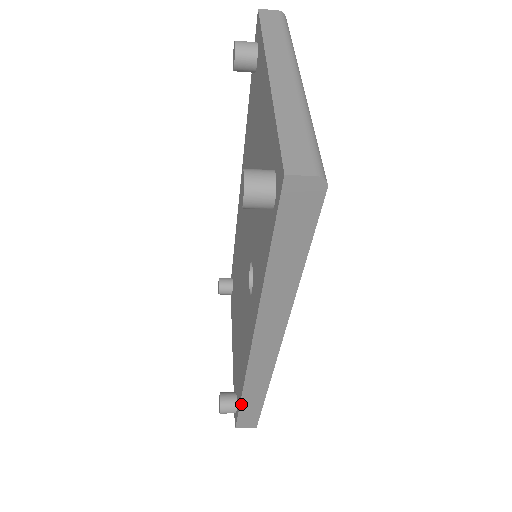
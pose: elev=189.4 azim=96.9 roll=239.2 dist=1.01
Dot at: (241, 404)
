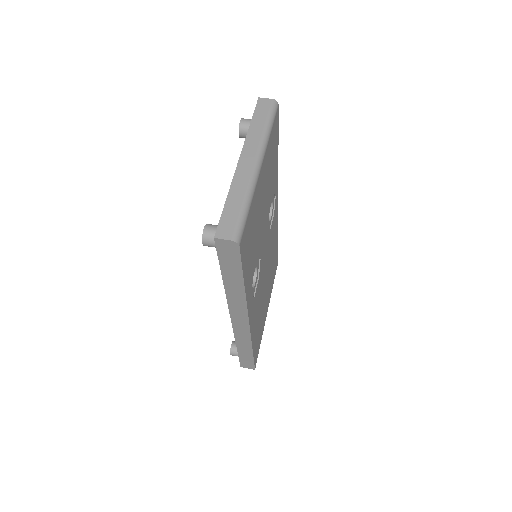
Dot at: (238, 352)
